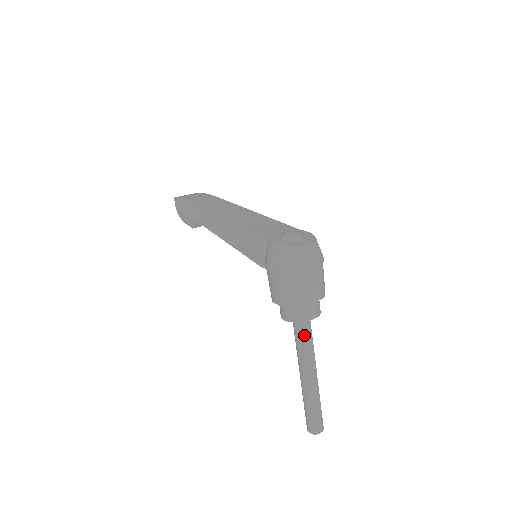
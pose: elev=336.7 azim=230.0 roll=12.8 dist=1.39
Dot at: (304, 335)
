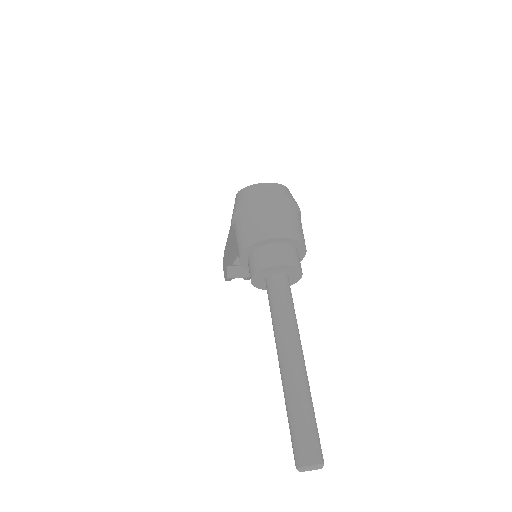
Dot at: (275, 296)
